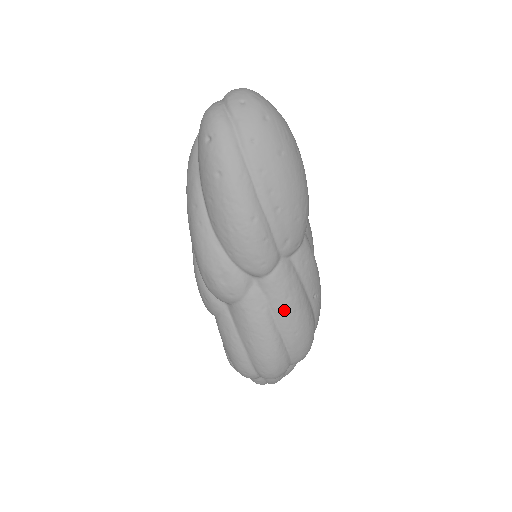
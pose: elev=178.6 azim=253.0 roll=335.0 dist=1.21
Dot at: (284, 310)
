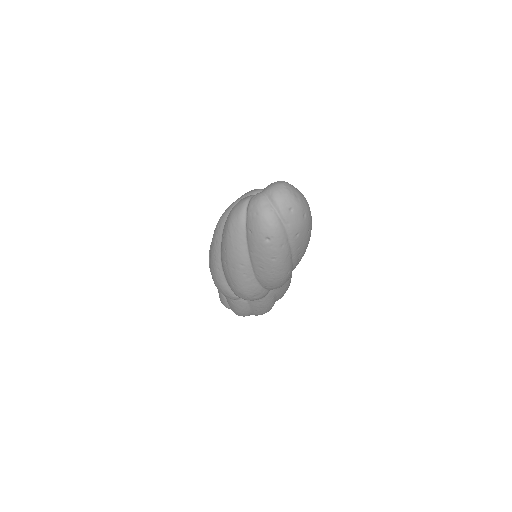
Dot at: occluded
